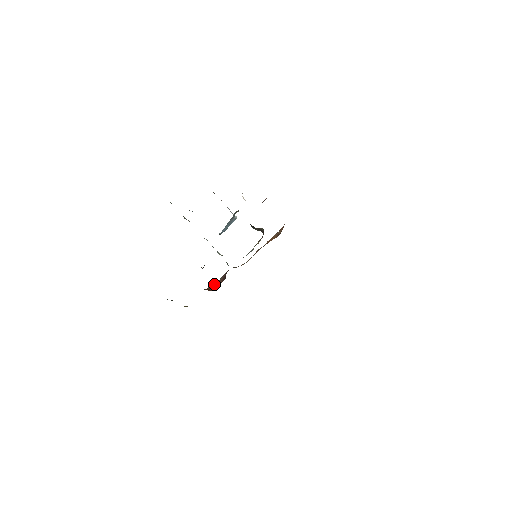
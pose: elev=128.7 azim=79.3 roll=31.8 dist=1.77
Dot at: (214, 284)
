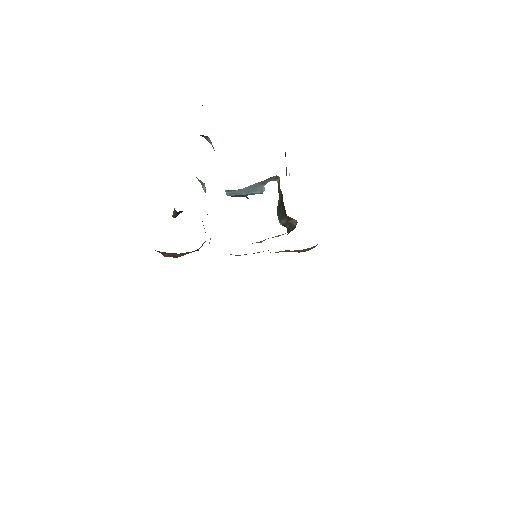
Dot at: occluded
